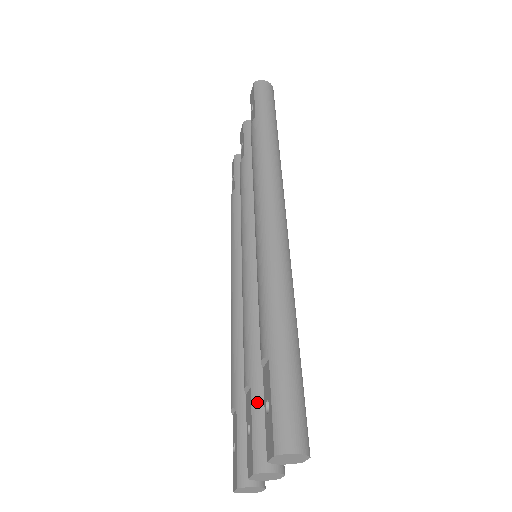
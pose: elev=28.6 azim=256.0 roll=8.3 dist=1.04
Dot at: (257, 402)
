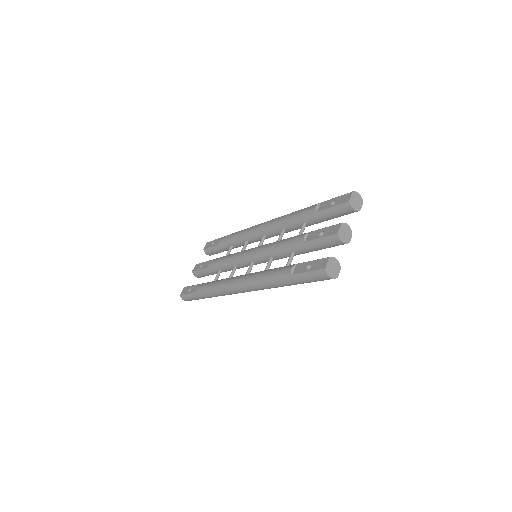
Dot at: occluded
